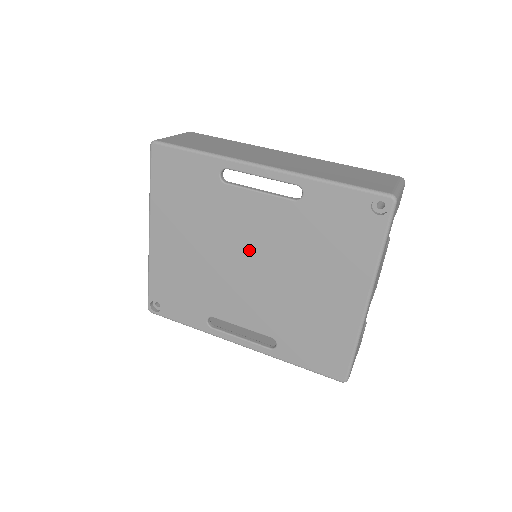
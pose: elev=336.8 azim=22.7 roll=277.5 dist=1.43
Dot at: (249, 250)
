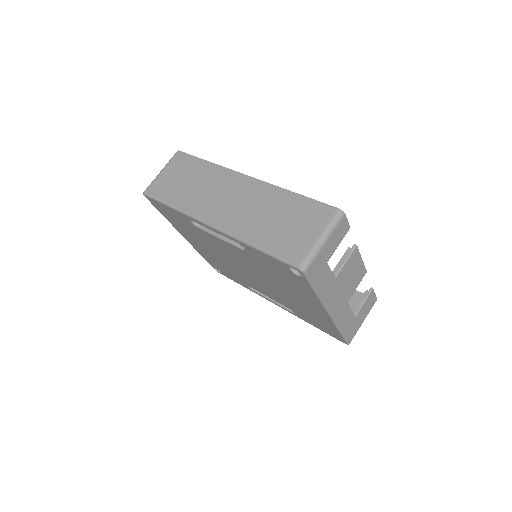
Dot at: (240, 264)
